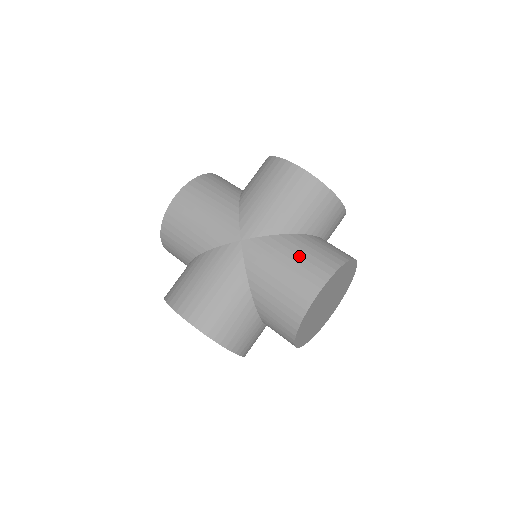
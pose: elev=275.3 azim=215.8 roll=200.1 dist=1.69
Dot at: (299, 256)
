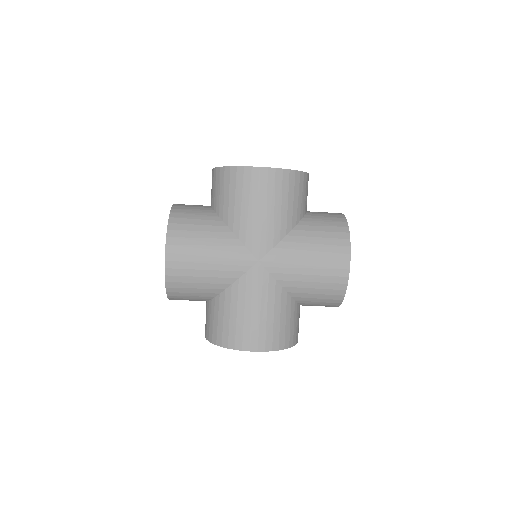
Dot at: (273, 317)
